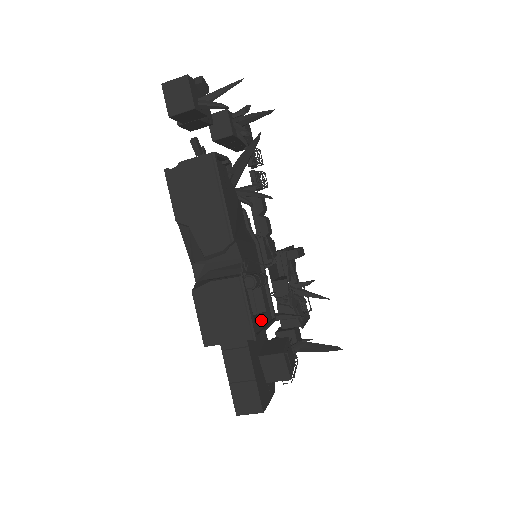
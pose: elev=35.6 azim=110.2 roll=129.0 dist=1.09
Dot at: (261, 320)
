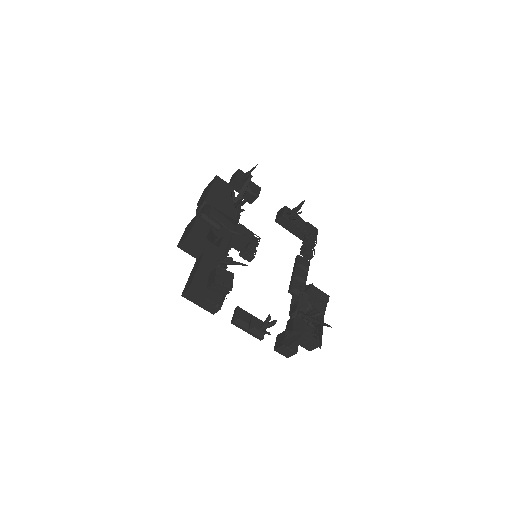
Dot at: (208, 242)
